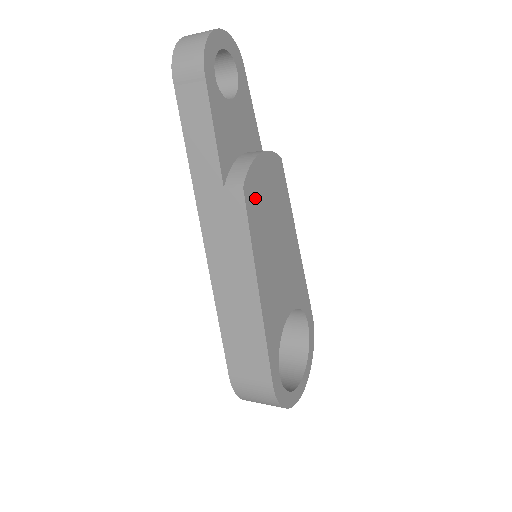
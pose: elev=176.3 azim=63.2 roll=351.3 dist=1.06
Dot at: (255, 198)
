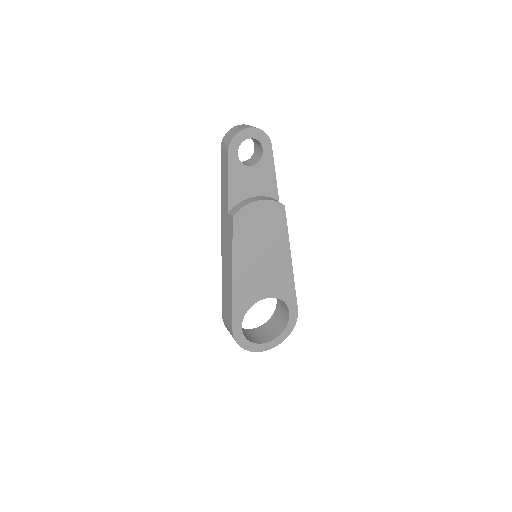
Dot at: (244, 224)
